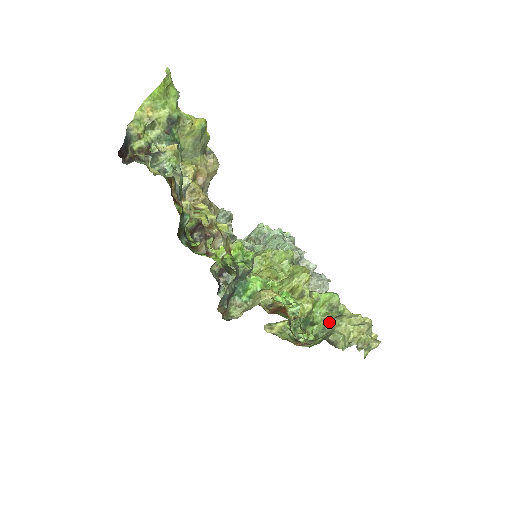
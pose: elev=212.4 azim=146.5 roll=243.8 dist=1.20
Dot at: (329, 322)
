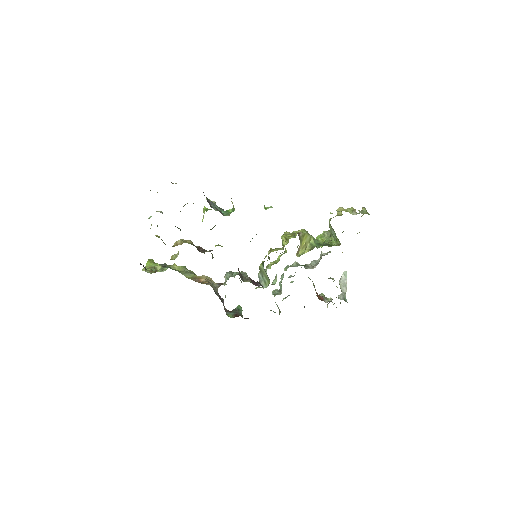
Dot at: occluded
